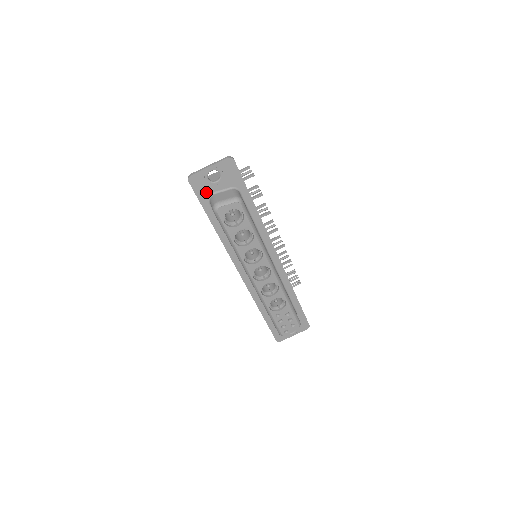
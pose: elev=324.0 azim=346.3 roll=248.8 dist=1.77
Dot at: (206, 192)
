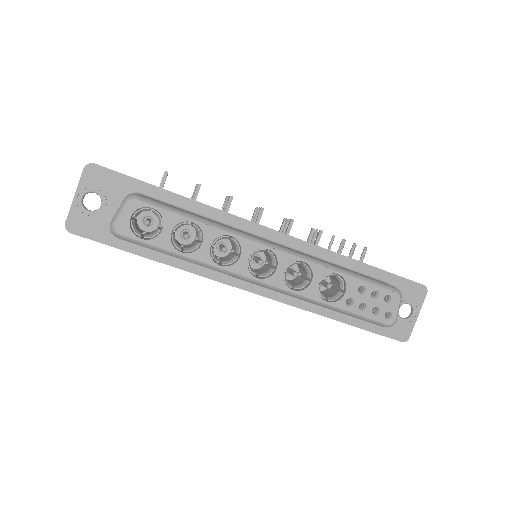
Dot at: (103, 228)
